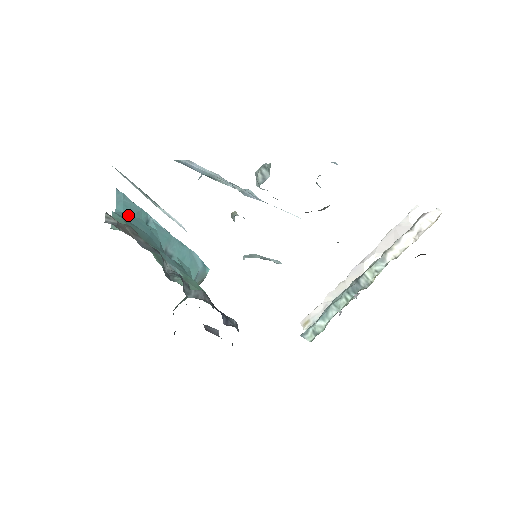
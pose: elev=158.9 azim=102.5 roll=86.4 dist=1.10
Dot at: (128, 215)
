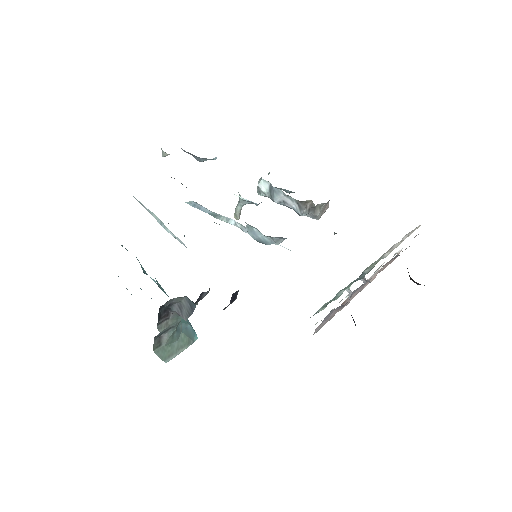
Dot at: occluded
